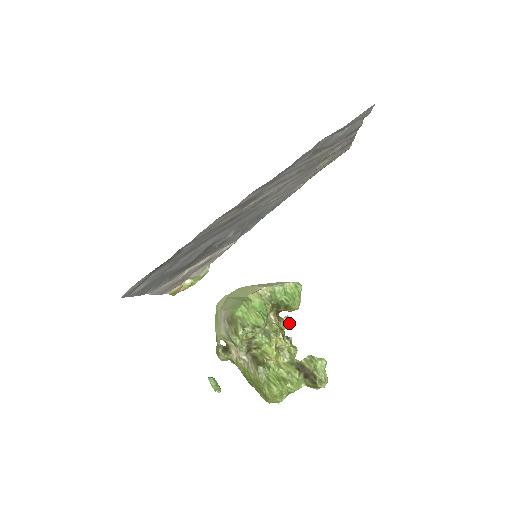
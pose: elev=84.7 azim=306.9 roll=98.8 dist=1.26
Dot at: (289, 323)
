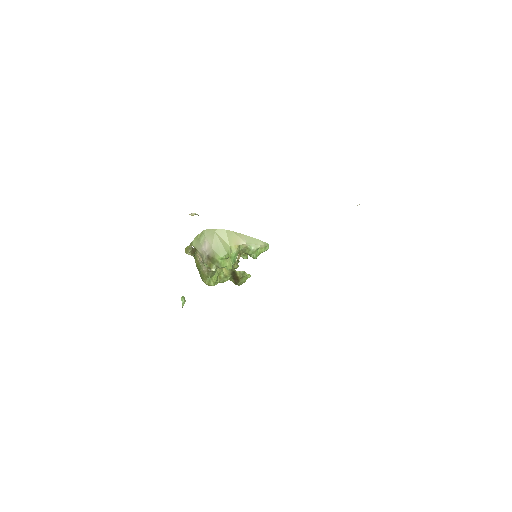
Dot at: (245, 257)
